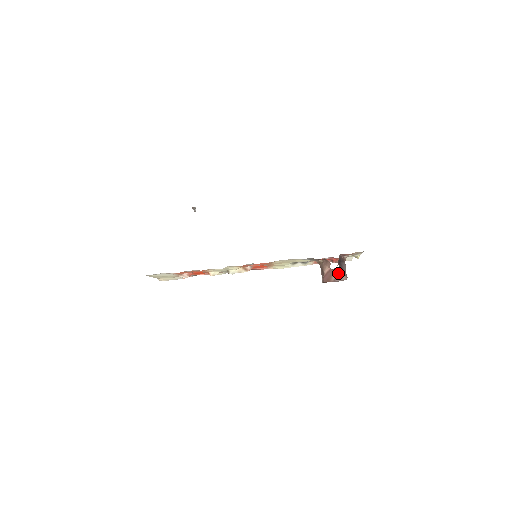
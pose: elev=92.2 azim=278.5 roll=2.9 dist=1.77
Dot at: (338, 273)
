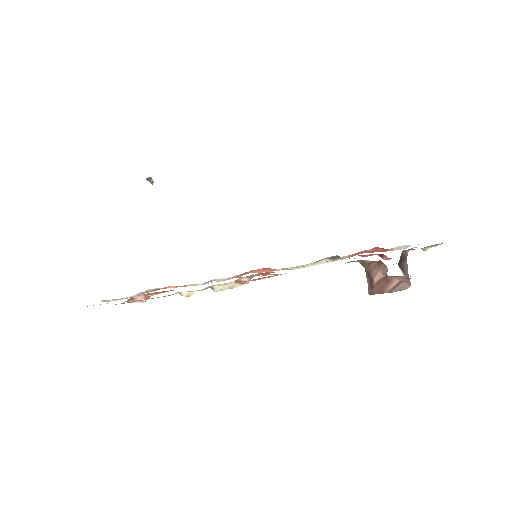
Dot at: (398, 280)
